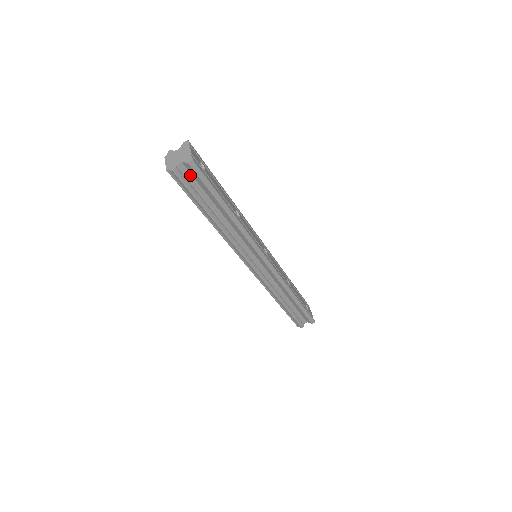
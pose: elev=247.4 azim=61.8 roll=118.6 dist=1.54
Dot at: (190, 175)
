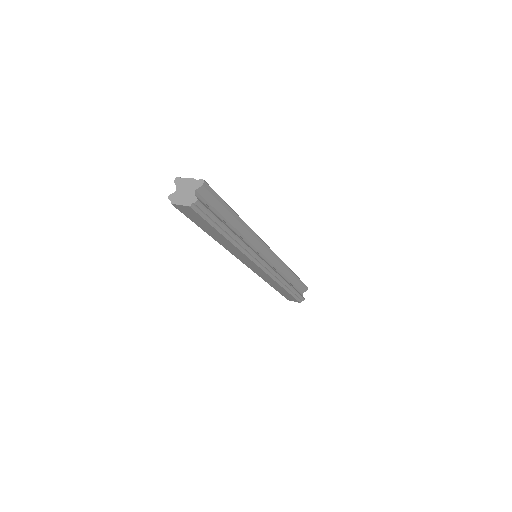
Dot at: (203, 200)
